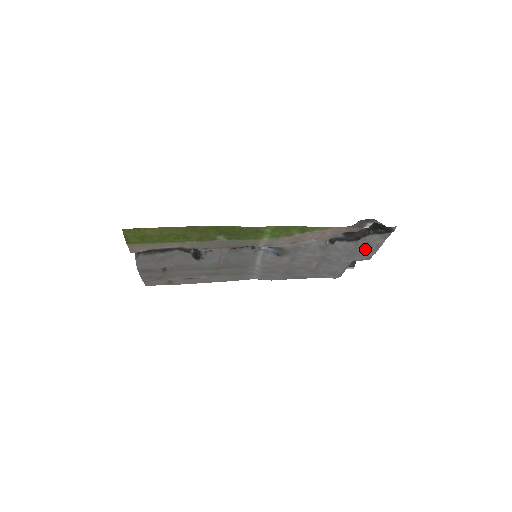
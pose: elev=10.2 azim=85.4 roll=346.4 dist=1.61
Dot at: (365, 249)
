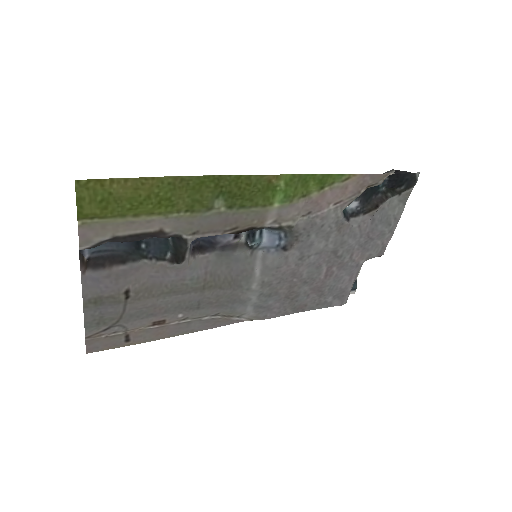
Dot at: (383, 227)
